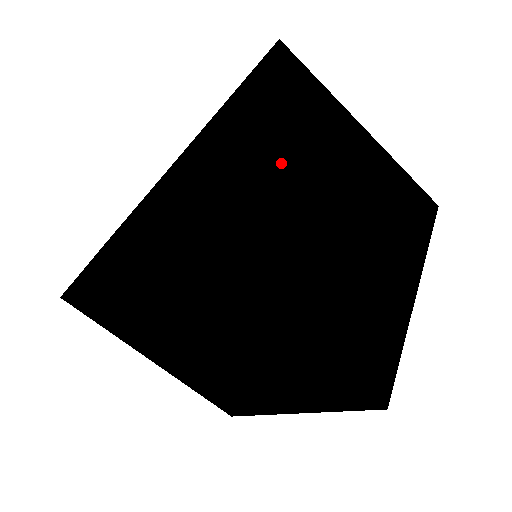
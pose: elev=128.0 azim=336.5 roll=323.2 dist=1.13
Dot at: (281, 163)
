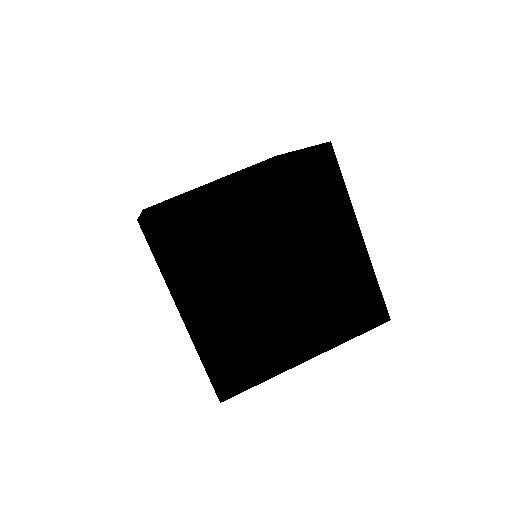
Dot at: occluded
